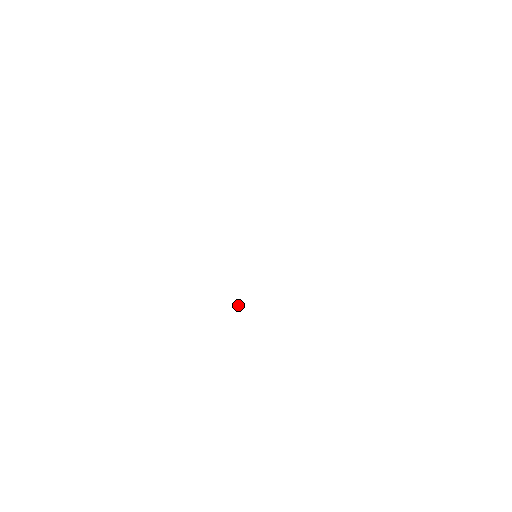
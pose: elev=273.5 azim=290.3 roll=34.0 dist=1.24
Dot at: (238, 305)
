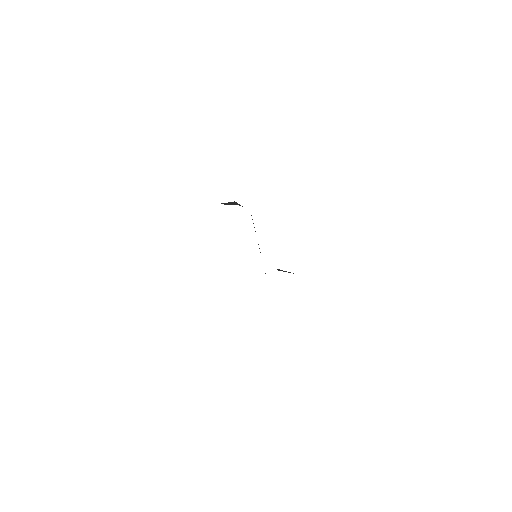
Dot at: occluded
